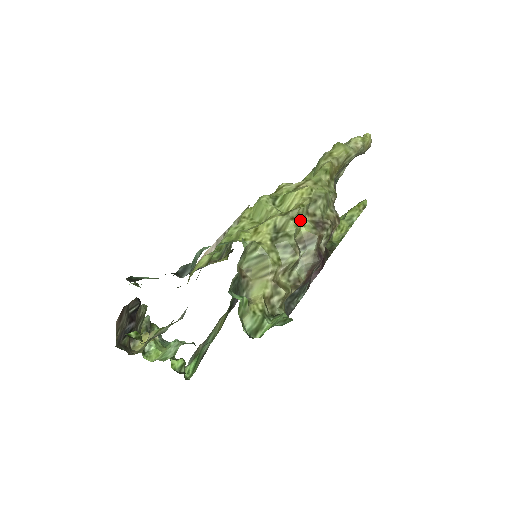
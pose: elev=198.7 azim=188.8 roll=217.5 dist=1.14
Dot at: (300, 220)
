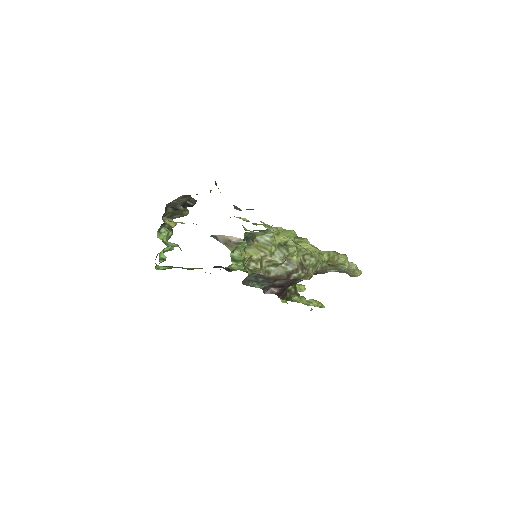
Dot at: (298, 253)
